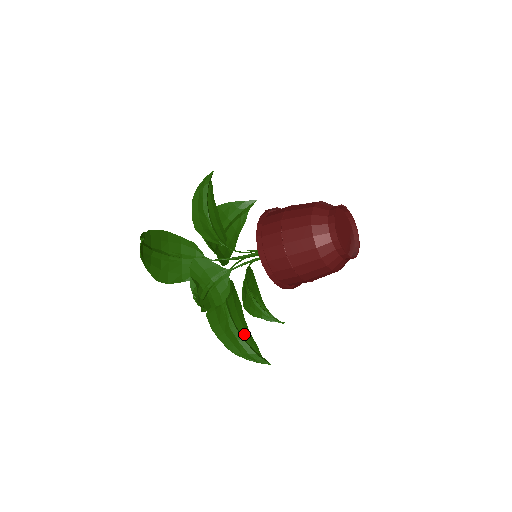
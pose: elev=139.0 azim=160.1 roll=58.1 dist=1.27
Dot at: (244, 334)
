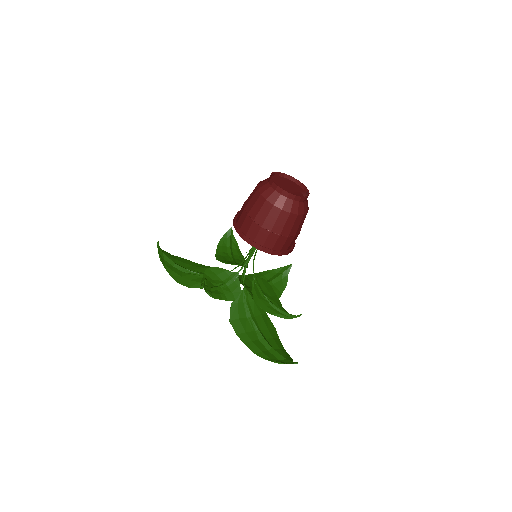
Dot at: (277, 348)
